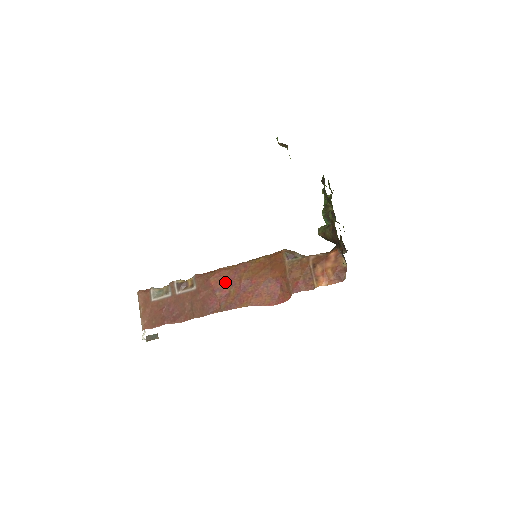
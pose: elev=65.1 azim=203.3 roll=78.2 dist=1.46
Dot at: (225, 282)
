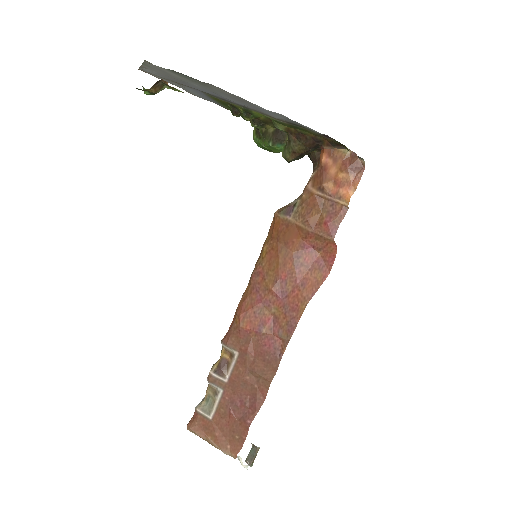
Dot at: (258, 311)
